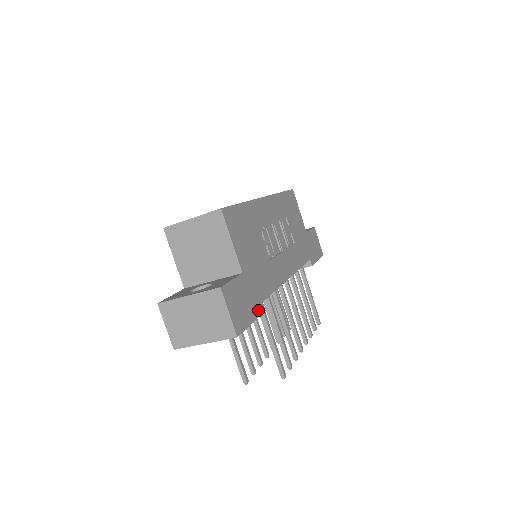
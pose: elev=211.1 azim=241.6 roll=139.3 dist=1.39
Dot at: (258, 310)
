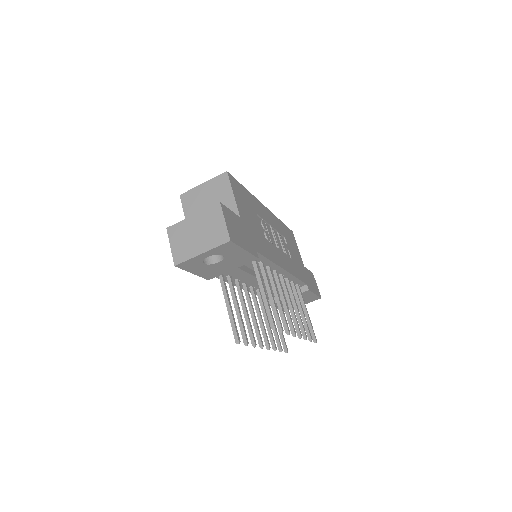
Dot at: (252, 250)
